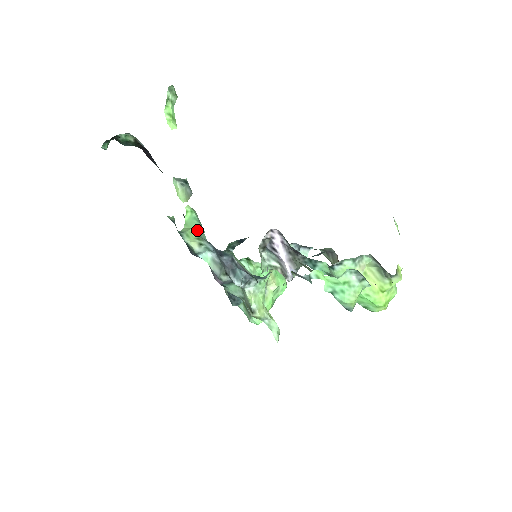
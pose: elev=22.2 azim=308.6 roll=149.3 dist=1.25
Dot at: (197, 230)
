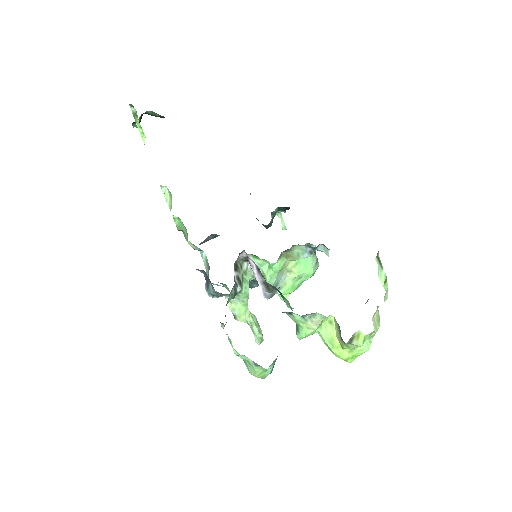
Dot at: (187, 234)
